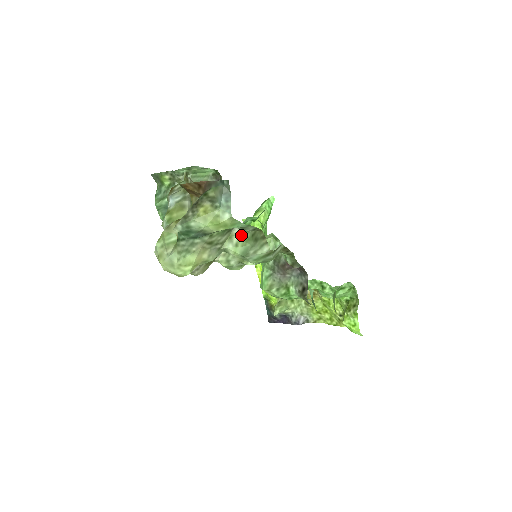
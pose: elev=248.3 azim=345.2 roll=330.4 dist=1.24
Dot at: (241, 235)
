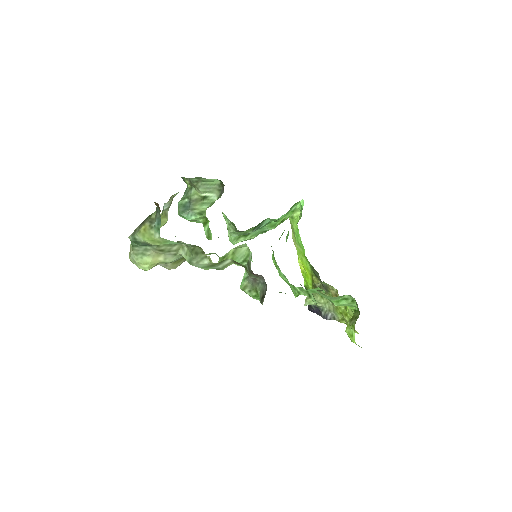
Dot at: (188, 247)
